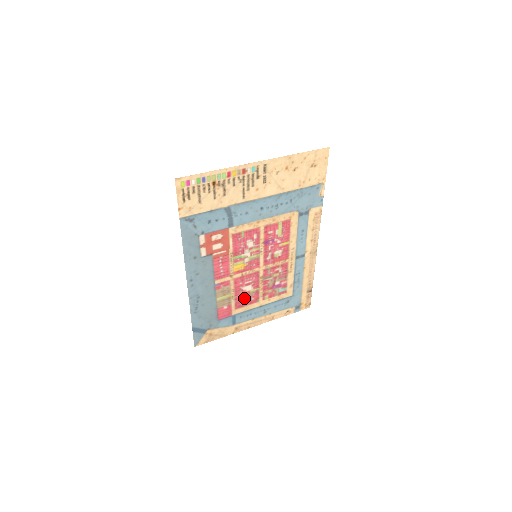
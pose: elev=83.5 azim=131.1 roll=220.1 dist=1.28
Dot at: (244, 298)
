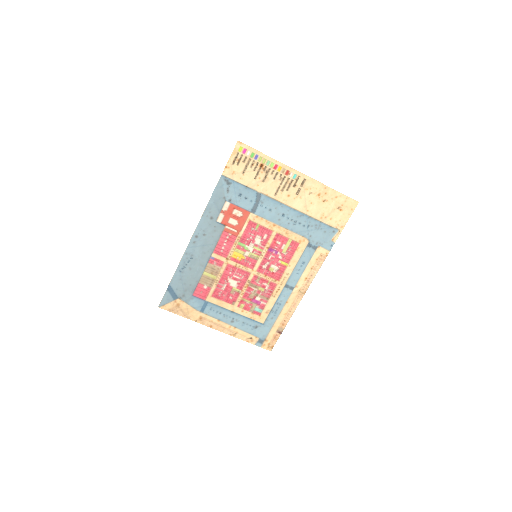
Dot at: (224, 291)
